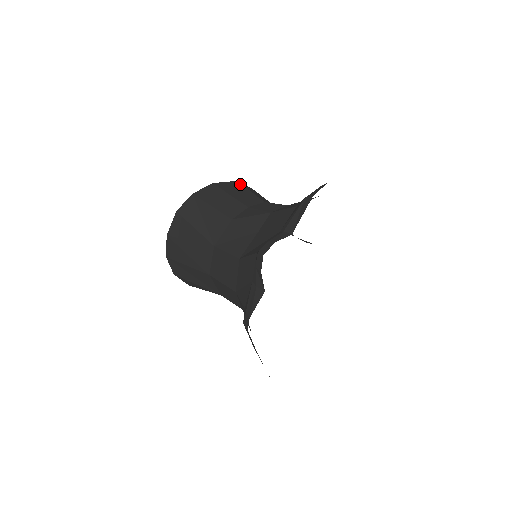
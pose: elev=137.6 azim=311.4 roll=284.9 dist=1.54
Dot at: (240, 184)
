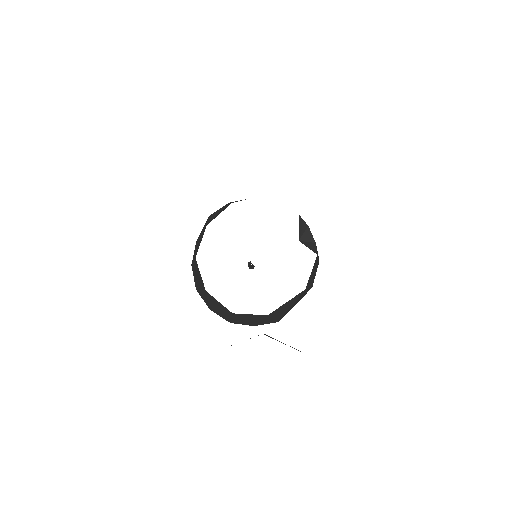
Dot at: occluded
